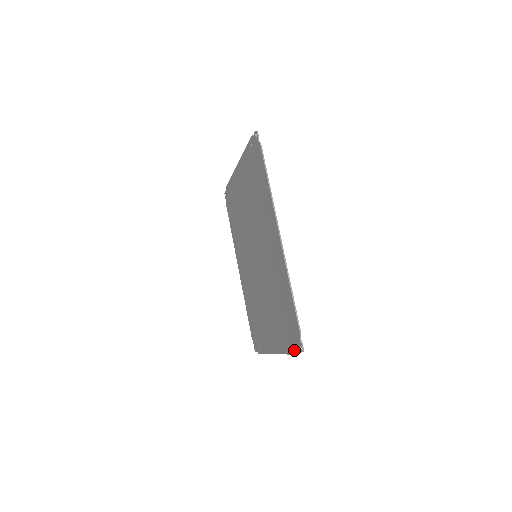
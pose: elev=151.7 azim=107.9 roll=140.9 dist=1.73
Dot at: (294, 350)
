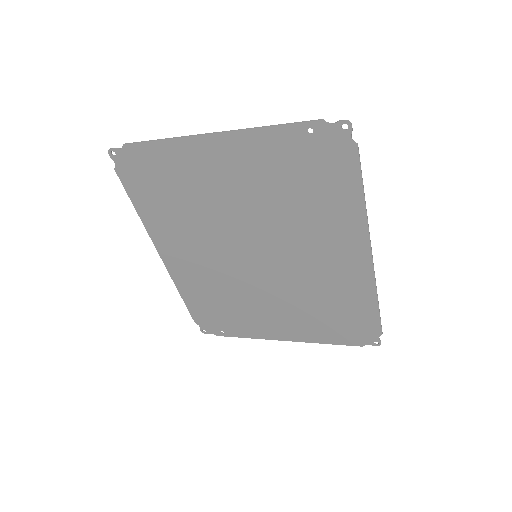
Dot at: (355, 344)
